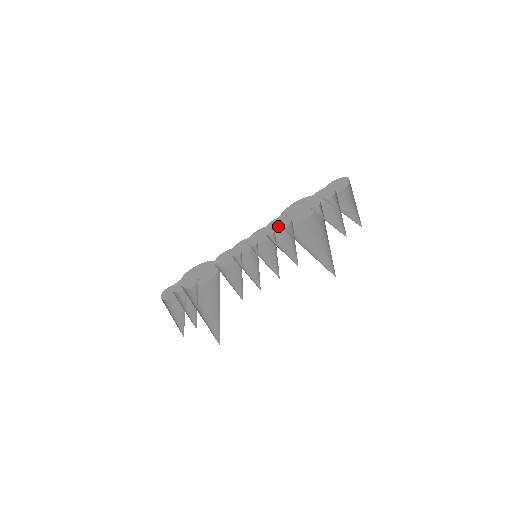
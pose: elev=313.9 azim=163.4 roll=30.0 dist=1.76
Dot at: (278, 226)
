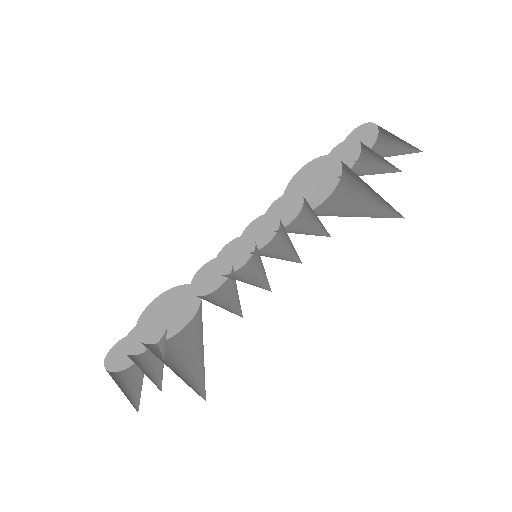
Dot at: (284, 214)
